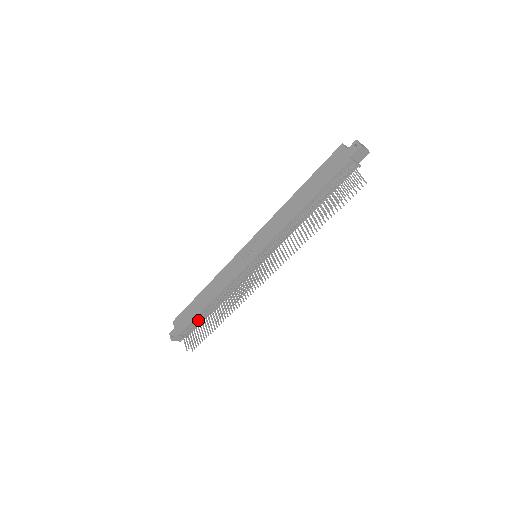
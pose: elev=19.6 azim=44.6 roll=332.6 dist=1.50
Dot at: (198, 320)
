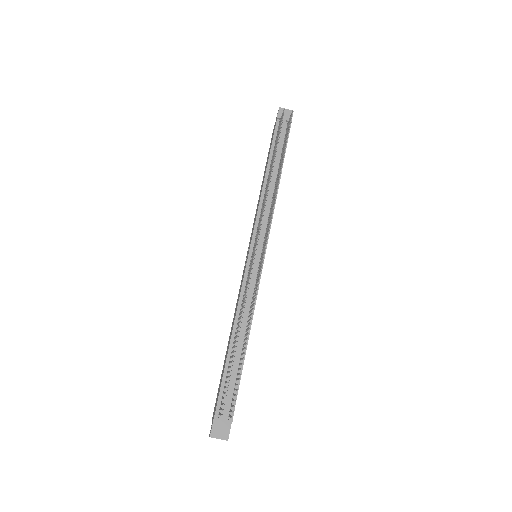
Dot at: (227, 372)
